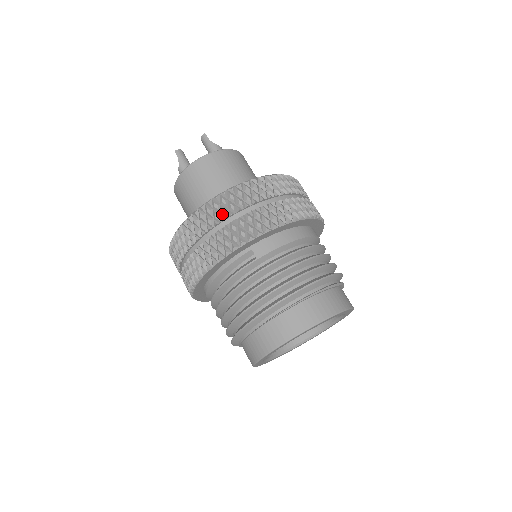
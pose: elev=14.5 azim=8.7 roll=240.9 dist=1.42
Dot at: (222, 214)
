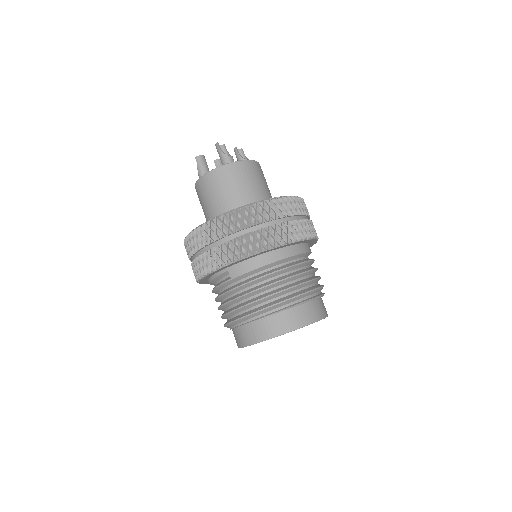
Dot at: (205, 240)
